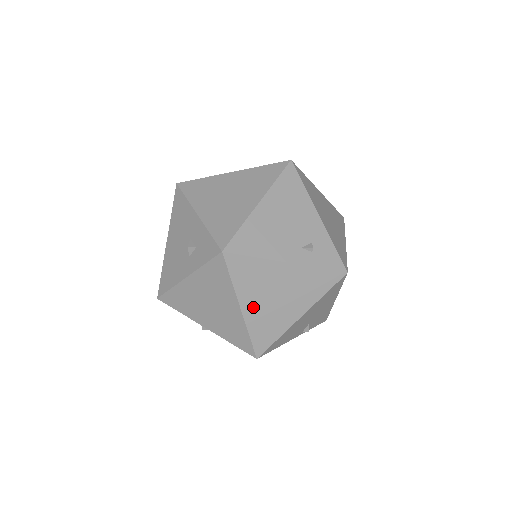
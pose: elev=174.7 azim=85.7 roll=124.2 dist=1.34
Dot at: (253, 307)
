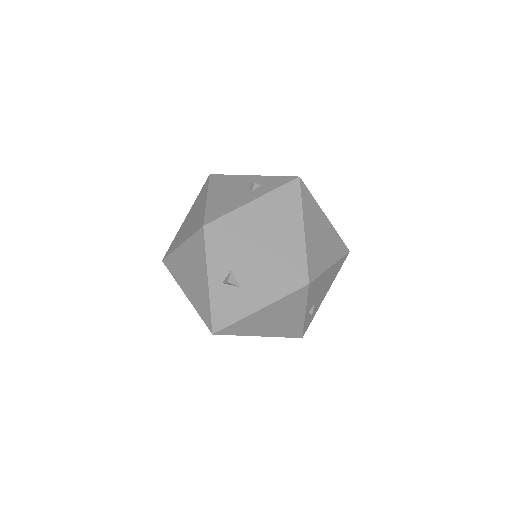
Dot at: (310, 233)
